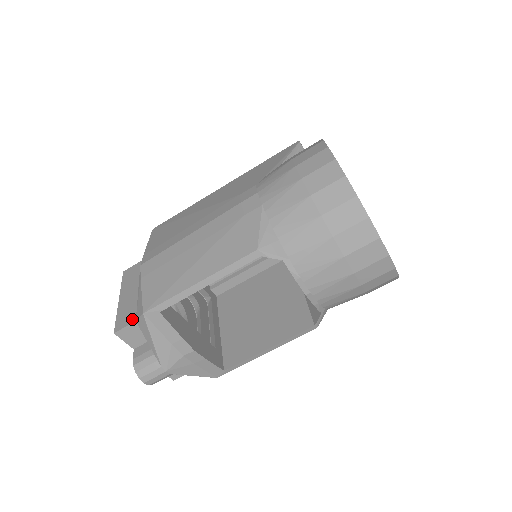
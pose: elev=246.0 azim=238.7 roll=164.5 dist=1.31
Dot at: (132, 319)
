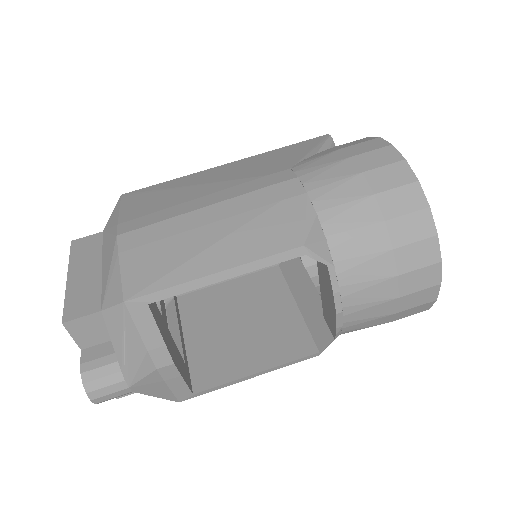
Dot at: (94, 307)
